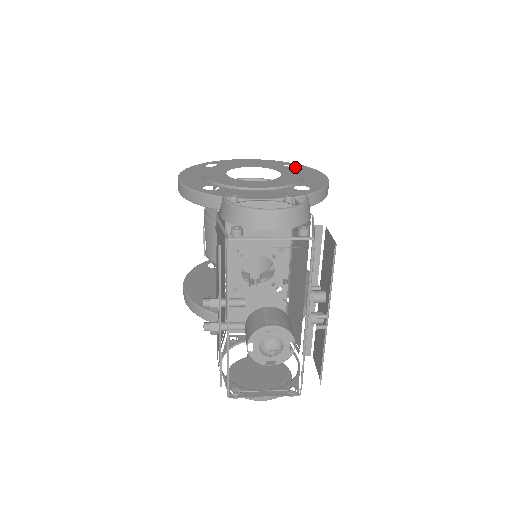
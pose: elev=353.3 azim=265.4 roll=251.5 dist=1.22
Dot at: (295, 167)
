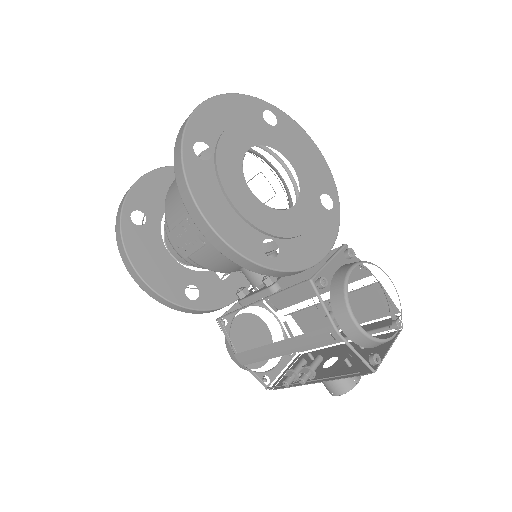
Dot at: (278, 121)
